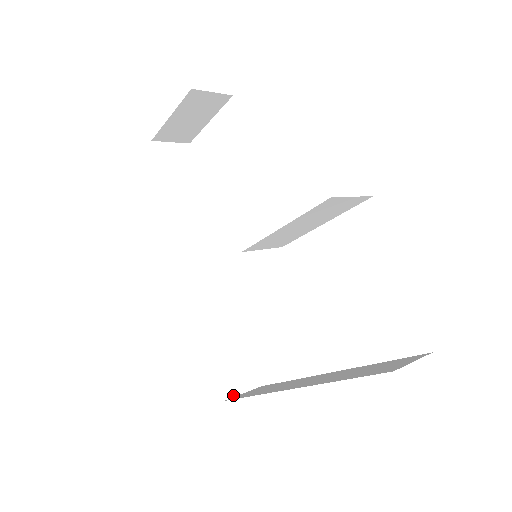
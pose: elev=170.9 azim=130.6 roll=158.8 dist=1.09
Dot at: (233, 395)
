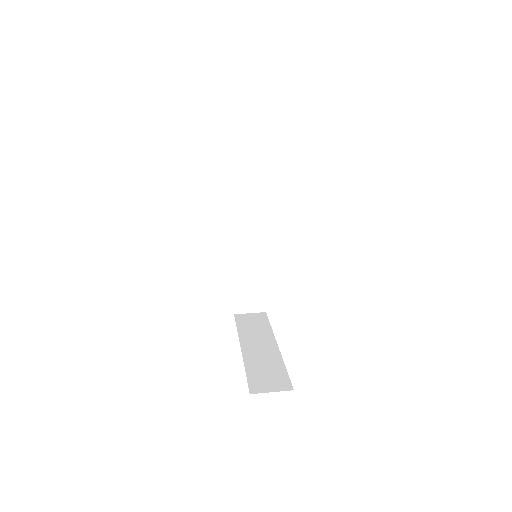
Dot at: (242, 312)
